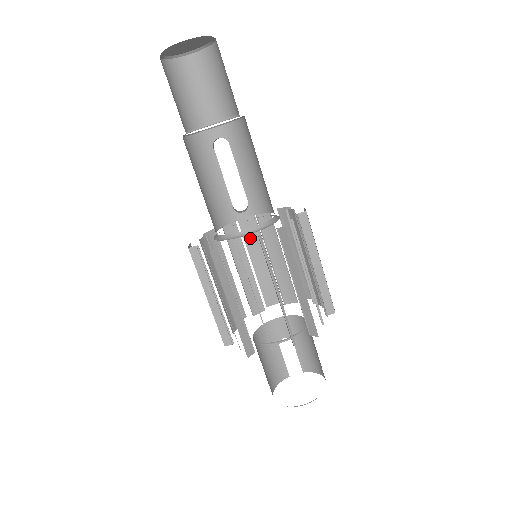
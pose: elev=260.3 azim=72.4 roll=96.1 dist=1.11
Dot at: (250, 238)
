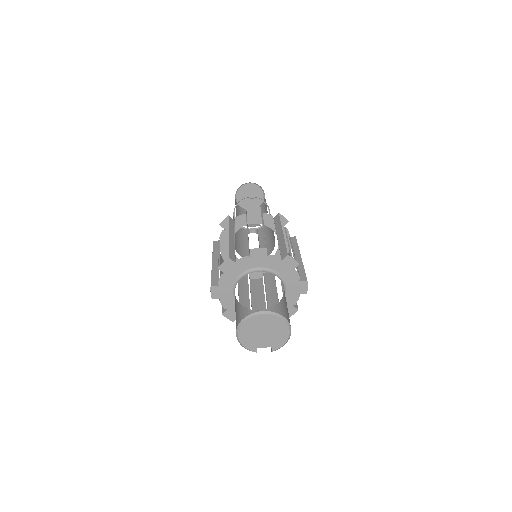
Dot at: (255, 289)
